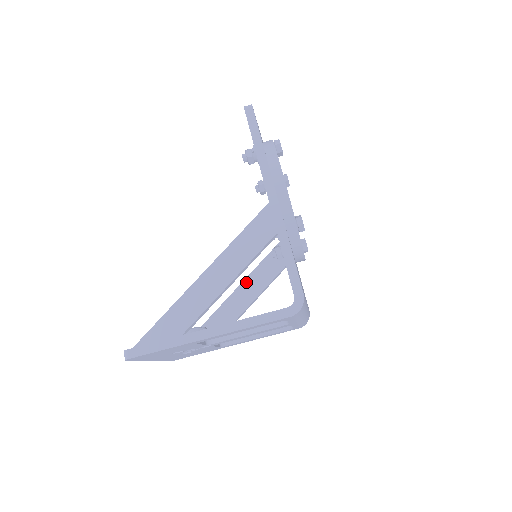
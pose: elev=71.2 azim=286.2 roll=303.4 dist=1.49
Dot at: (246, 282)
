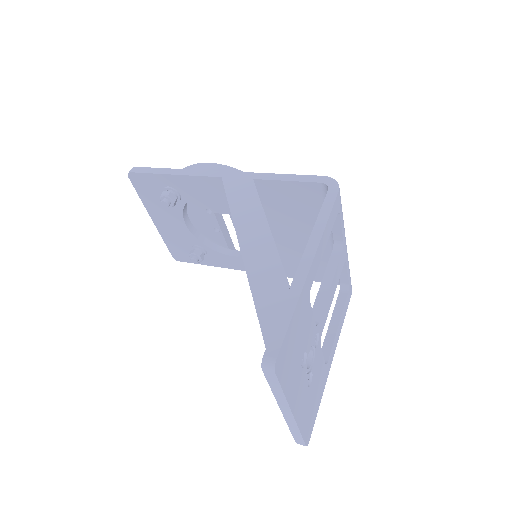
Dot at: occluded
